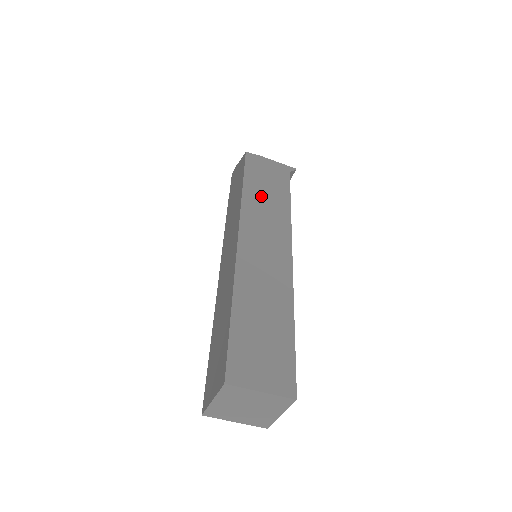
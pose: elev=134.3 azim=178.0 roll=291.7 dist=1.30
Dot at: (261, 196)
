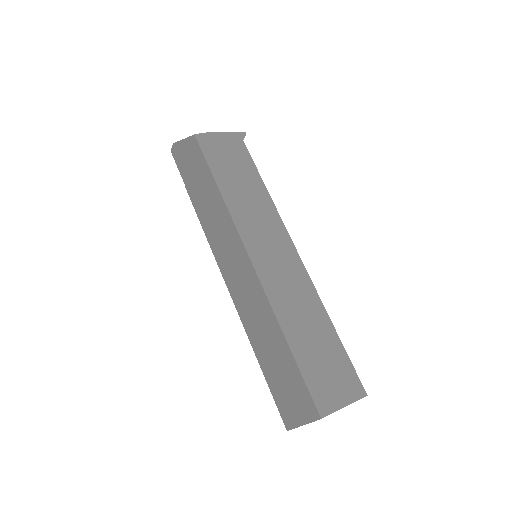
Dot at: (239, 191)
